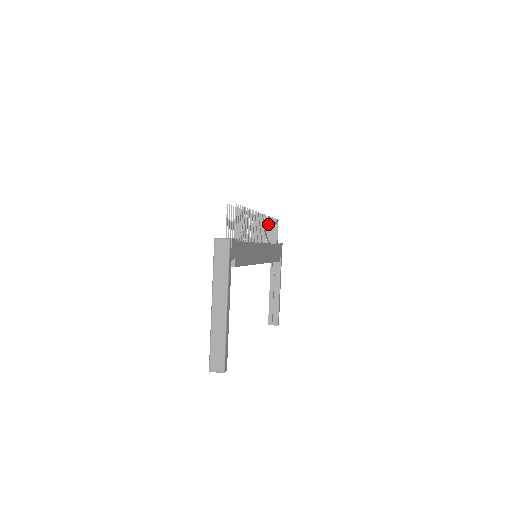
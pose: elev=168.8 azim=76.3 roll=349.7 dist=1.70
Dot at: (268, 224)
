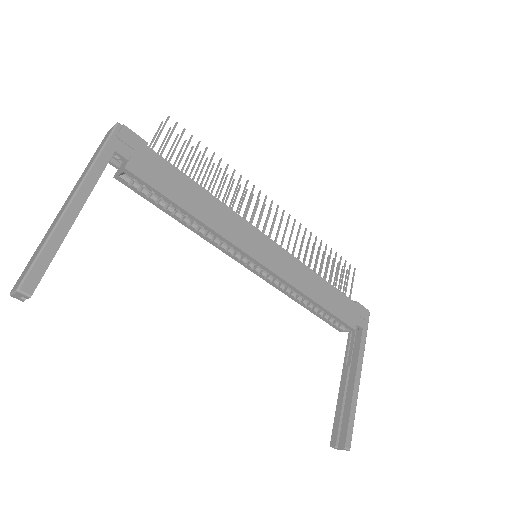
Dot at: (308, 241)
